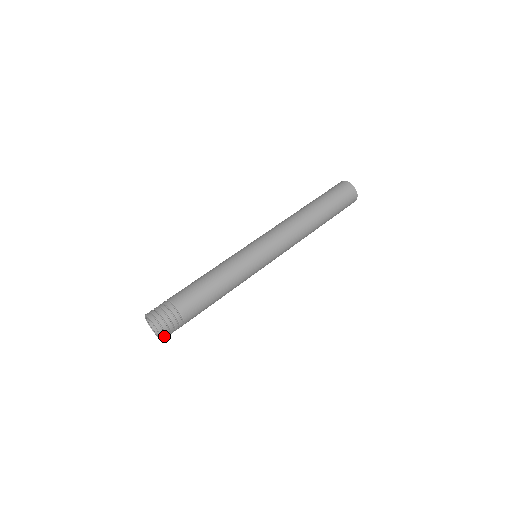
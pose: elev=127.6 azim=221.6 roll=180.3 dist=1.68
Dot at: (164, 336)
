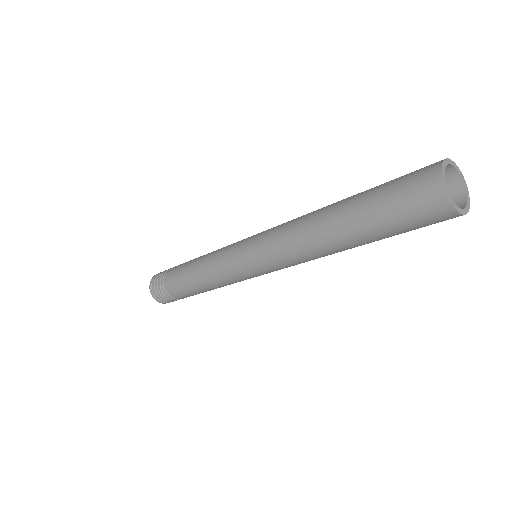
Dot at: (163, 302)
